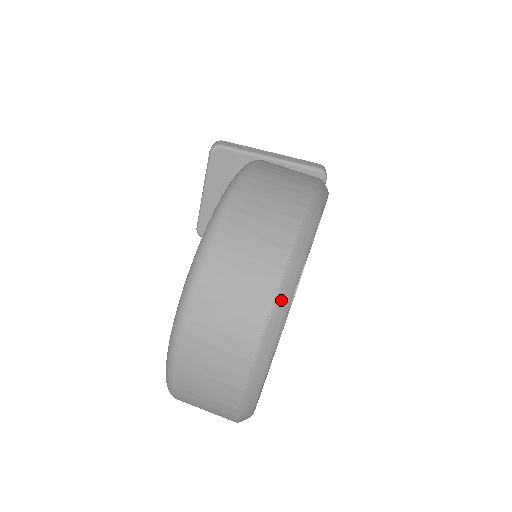
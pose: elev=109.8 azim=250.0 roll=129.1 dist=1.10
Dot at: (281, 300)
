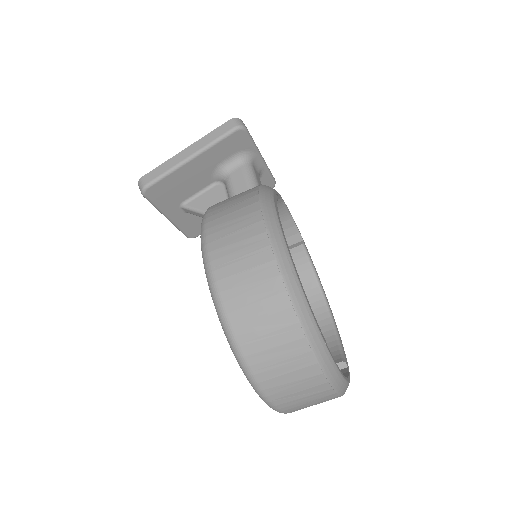
Dot at: (319, 353)
